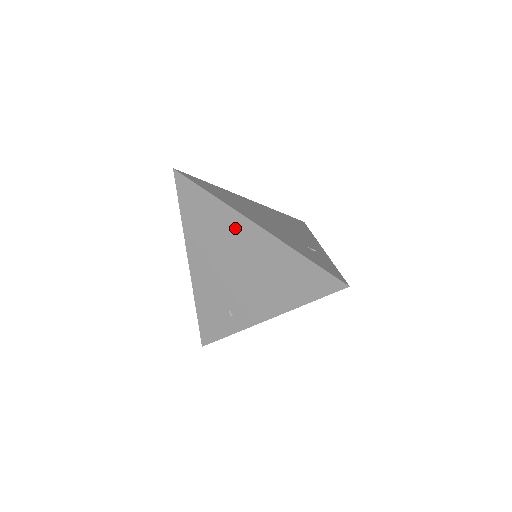
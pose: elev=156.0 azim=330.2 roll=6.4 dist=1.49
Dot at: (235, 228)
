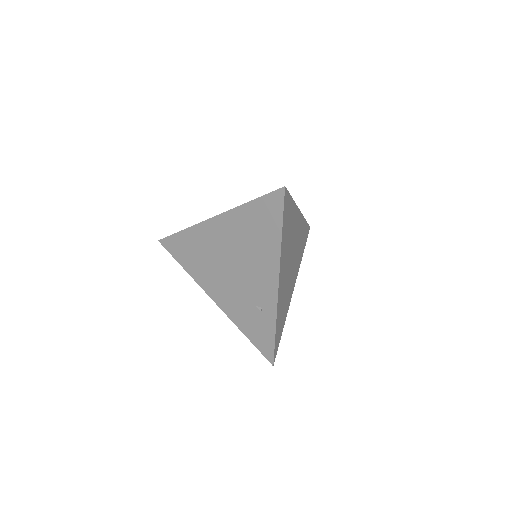
Dot at: (208, 236)
